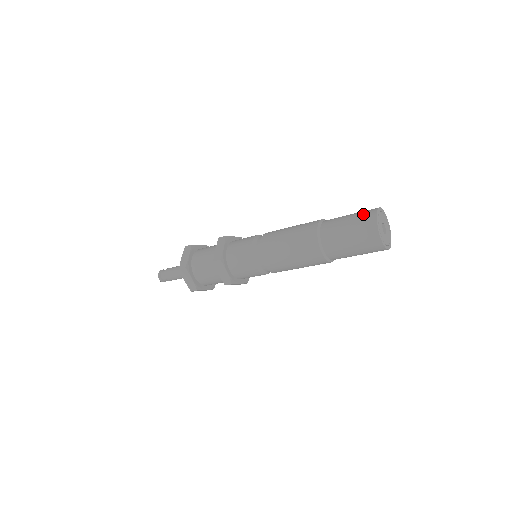
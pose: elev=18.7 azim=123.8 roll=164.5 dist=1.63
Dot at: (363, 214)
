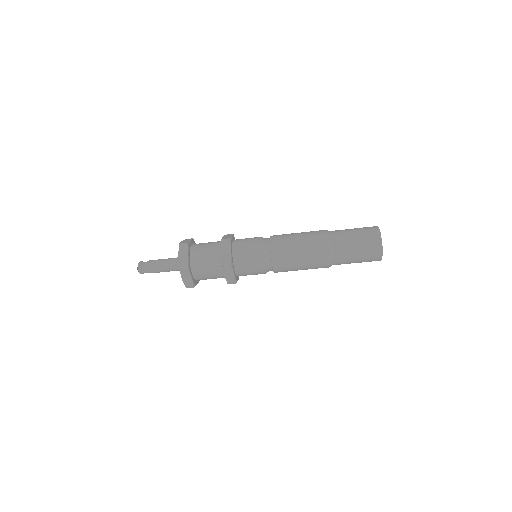
Dot at: occluded
